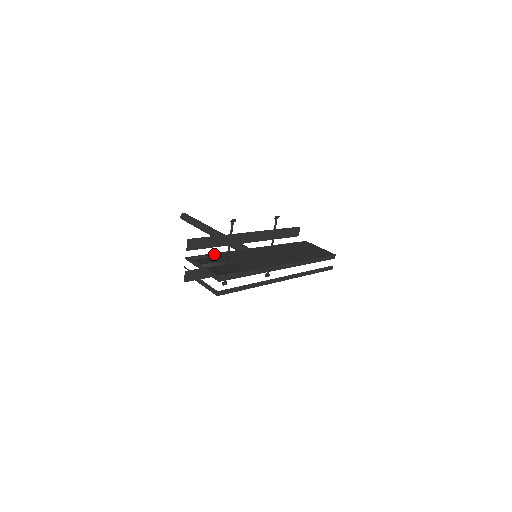
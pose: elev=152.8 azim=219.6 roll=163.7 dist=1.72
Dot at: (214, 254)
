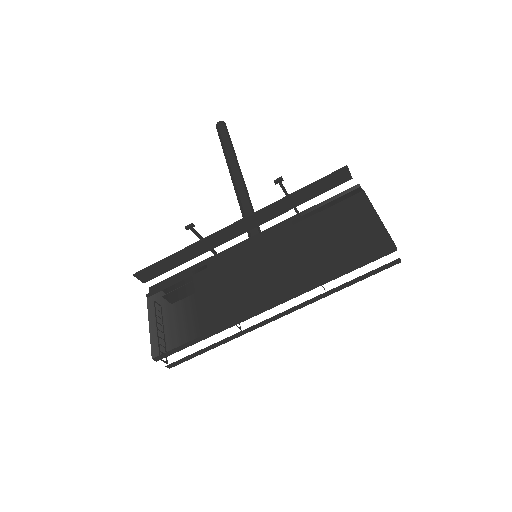
Dot at: (180, 281)
